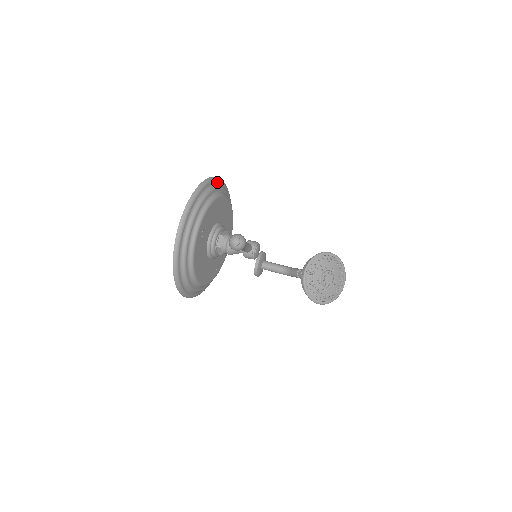
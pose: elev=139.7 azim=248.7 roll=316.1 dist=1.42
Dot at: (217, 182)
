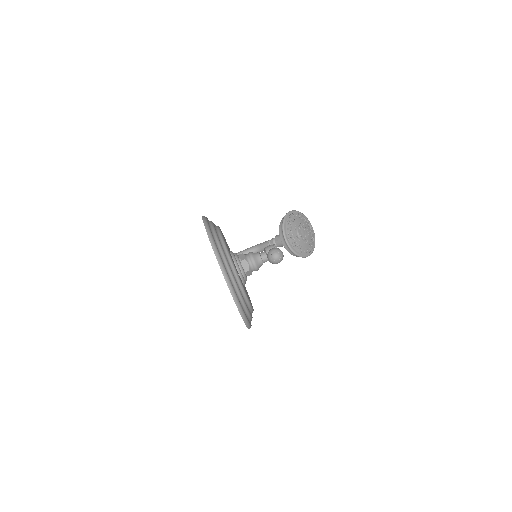
Dot at: occluded
